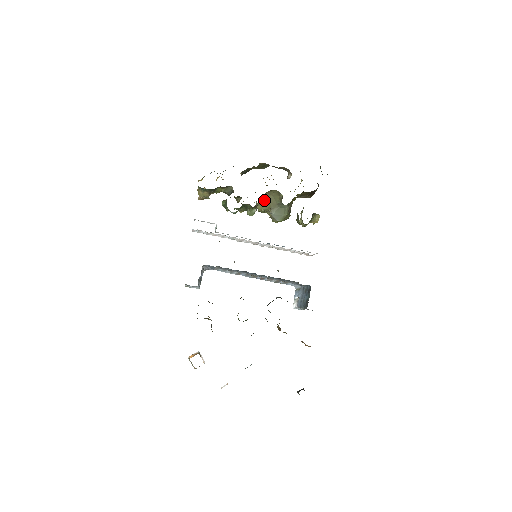
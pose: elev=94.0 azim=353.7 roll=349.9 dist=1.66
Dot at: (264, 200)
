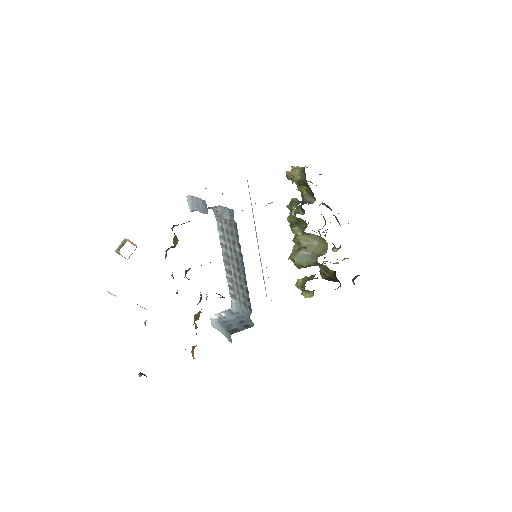
Dot at: (310, 237)
